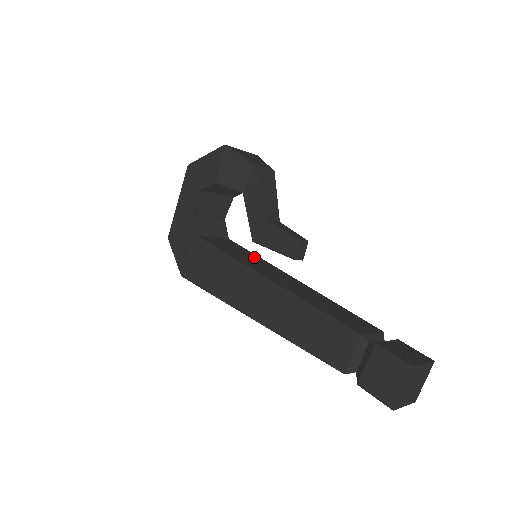
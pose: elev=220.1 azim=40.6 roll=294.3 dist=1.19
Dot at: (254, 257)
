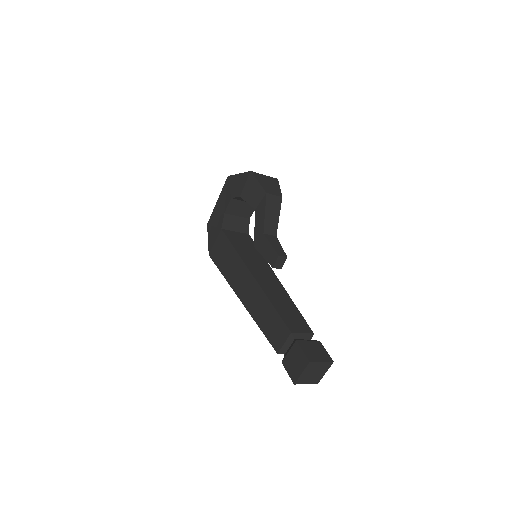
Dot at: (258, 255)
